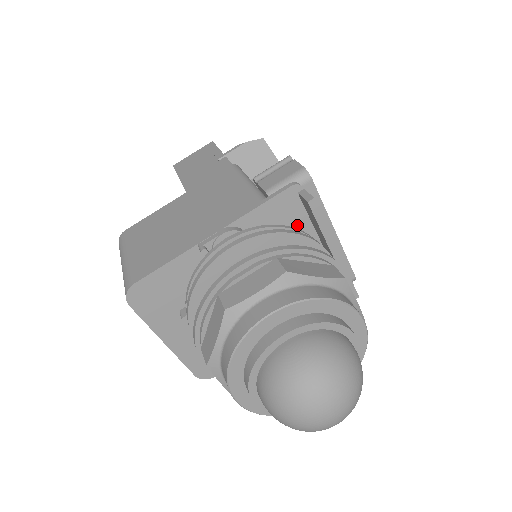
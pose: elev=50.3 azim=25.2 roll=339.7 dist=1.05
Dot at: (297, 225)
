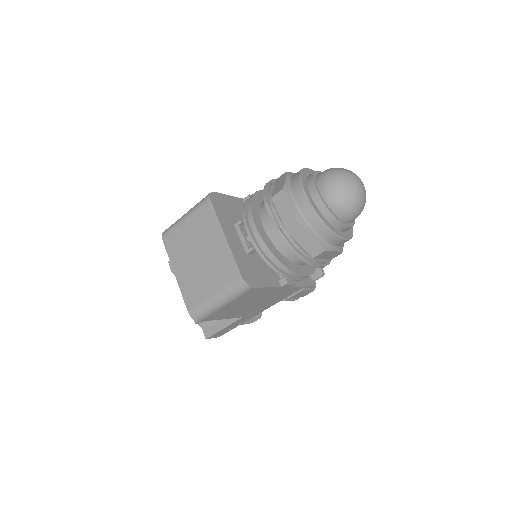
Dot at: occluded
